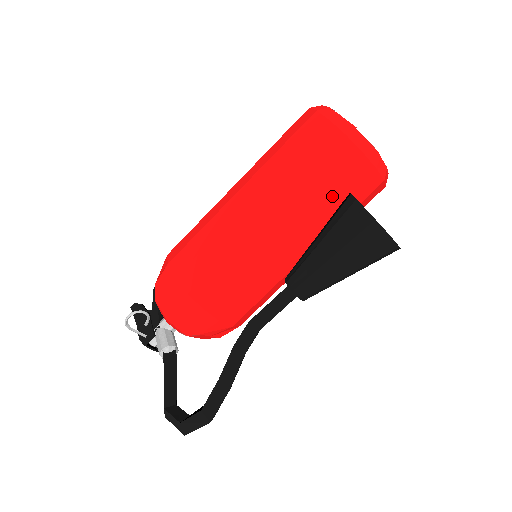
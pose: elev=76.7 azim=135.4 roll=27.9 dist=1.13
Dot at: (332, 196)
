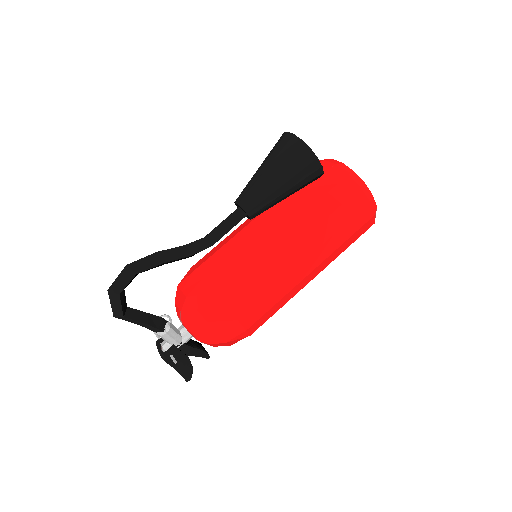
Dot at: occluded
